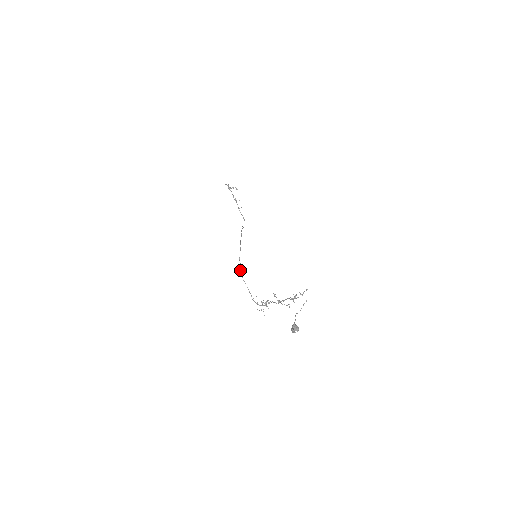
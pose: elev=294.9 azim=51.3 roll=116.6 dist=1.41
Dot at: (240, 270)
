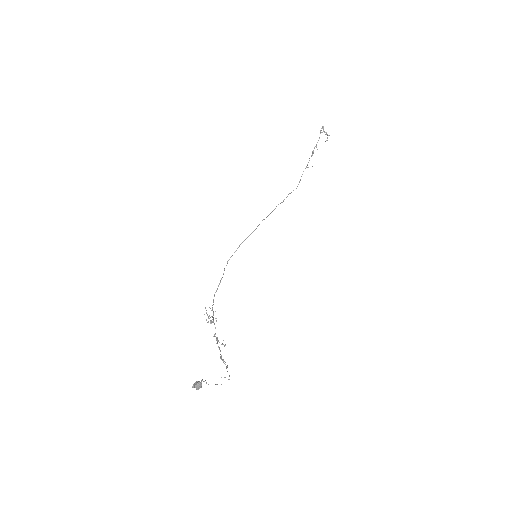
Dot at: (231, 256)
